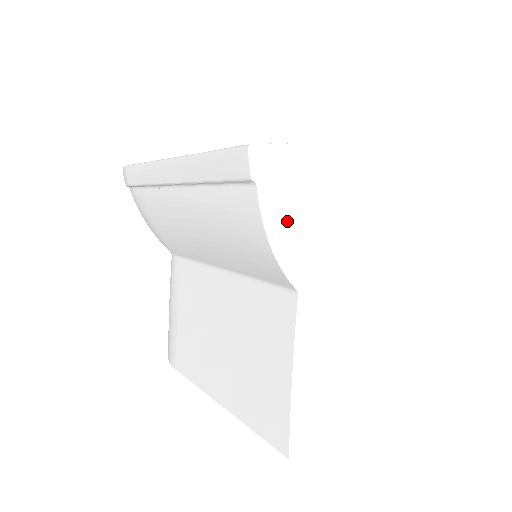
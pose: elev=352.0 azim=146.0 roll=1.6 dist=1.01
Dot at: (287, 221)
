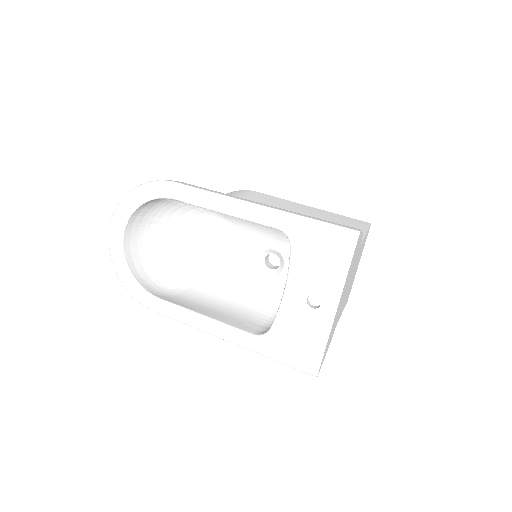
Dot at: (329, 343)
